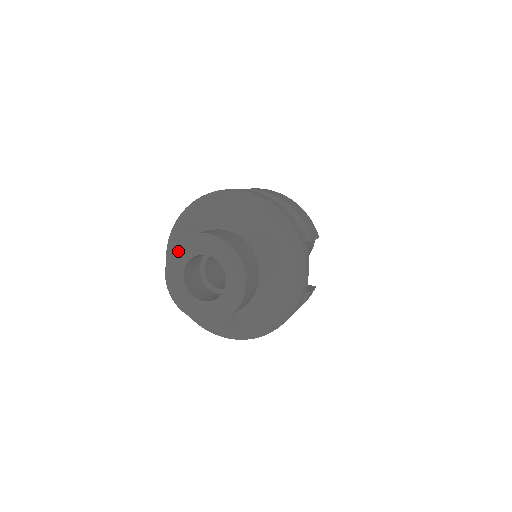
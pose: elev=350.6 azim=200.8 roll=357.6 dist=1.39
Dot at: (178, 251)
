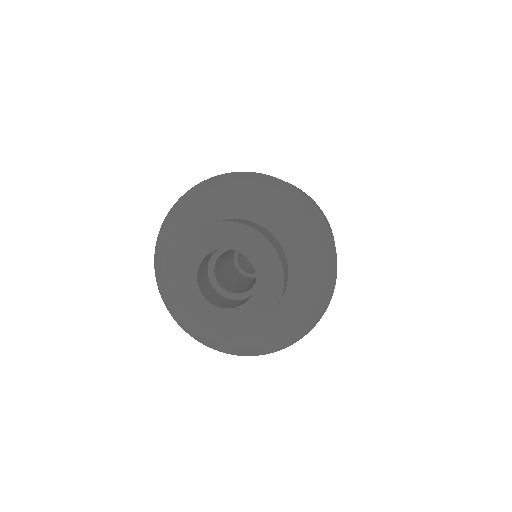
Dot at: (194, 241)
